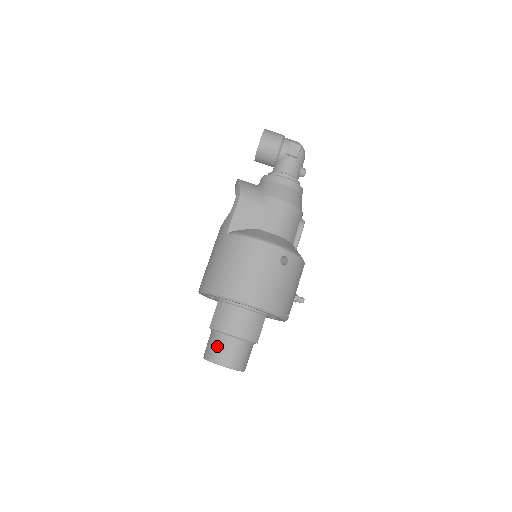
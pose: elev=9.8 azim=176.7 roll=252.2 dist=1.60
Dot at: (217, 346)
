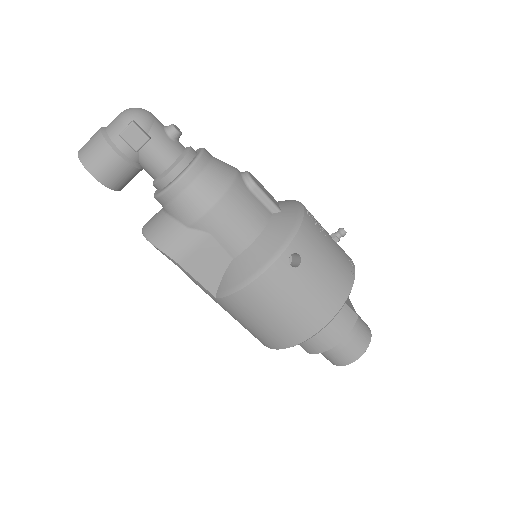
Dot at: (332, 356)
